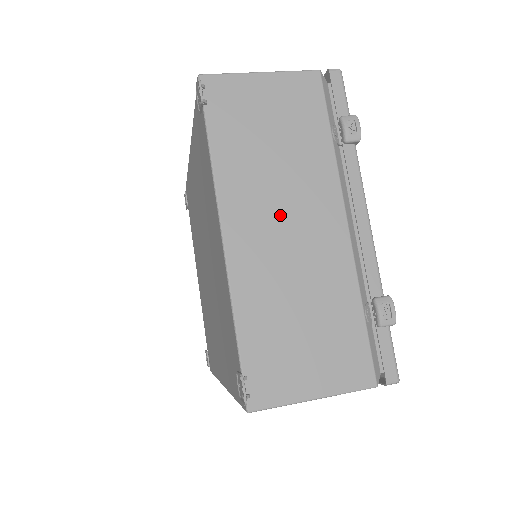
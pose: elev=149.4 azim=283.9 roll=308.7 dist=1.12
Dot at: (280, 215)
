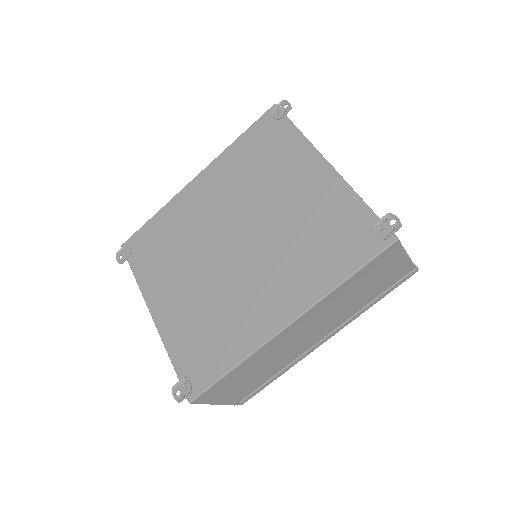
Dot at: occluded
